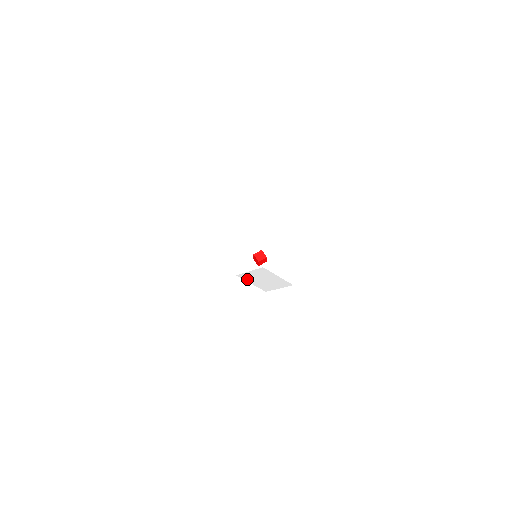
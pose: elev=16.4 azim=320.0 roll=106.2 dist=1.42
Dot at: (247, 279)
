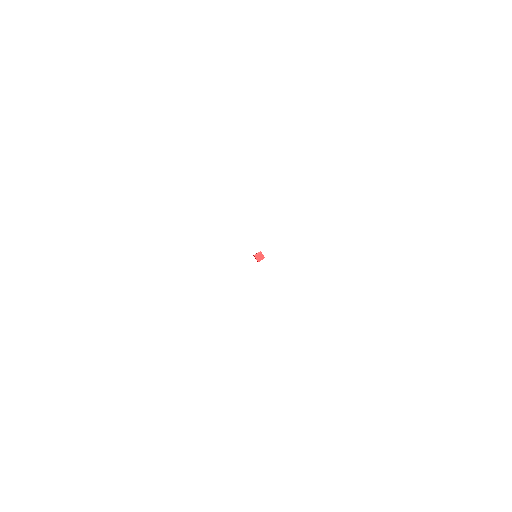
Dot at: occluded
